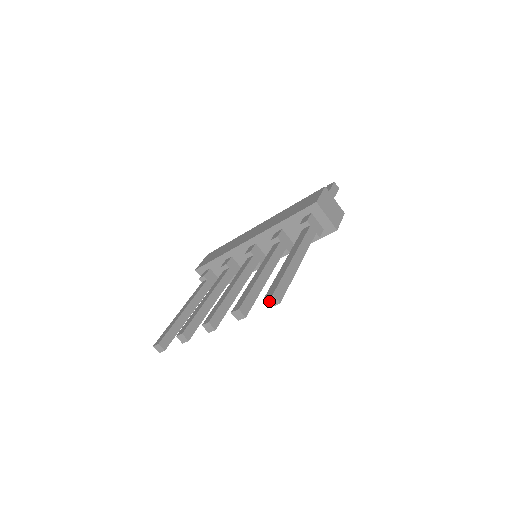
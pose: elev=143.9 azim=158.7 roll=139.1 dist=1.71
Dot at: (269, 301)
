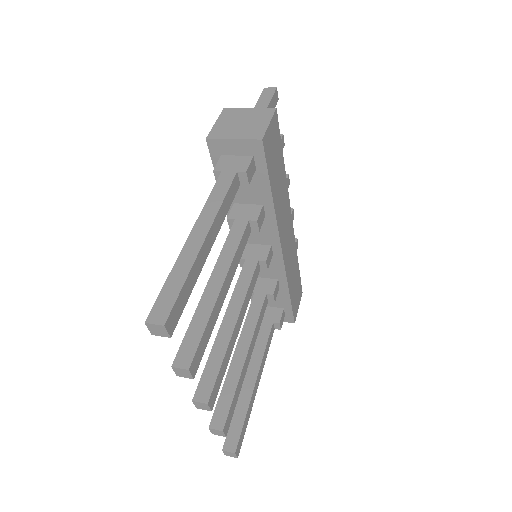
Dot at: (158, 333)
